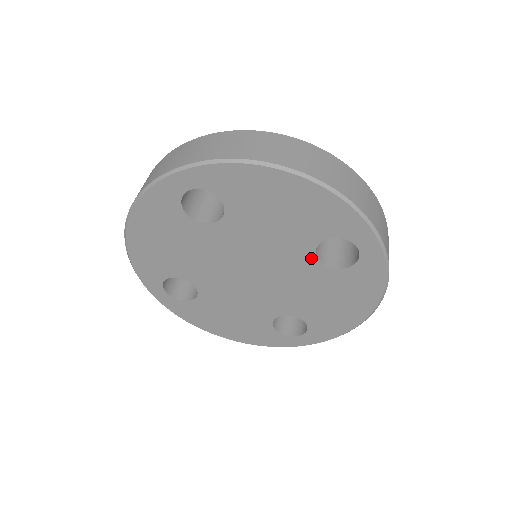
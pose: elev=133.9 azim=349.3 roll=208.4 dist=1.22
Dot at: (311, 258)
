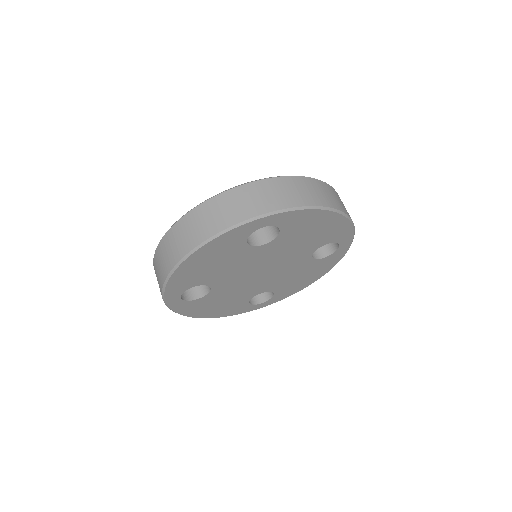
Dot at: (309, 256)
